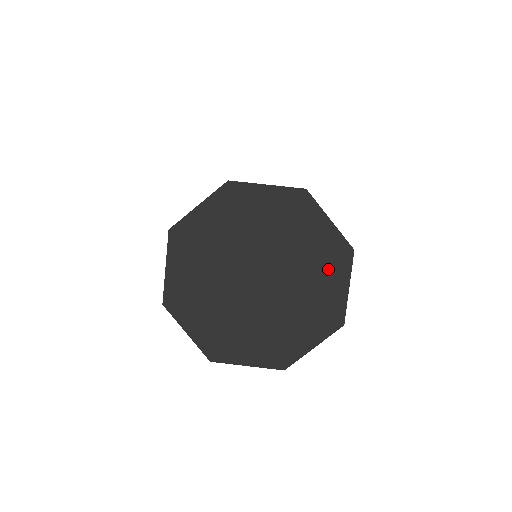
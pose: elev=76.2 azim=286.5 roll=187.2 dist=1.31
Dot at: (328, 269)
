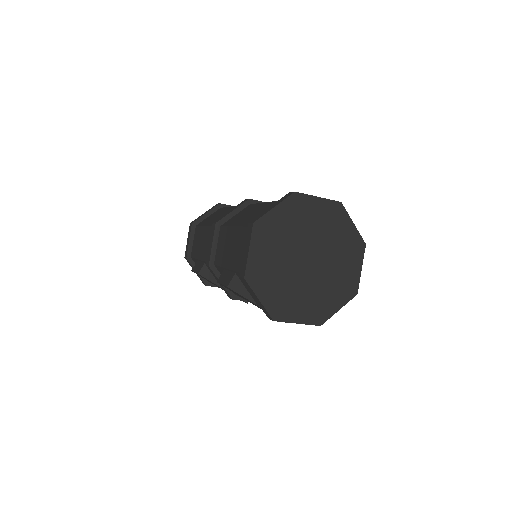
Dot at: (337, 223)
